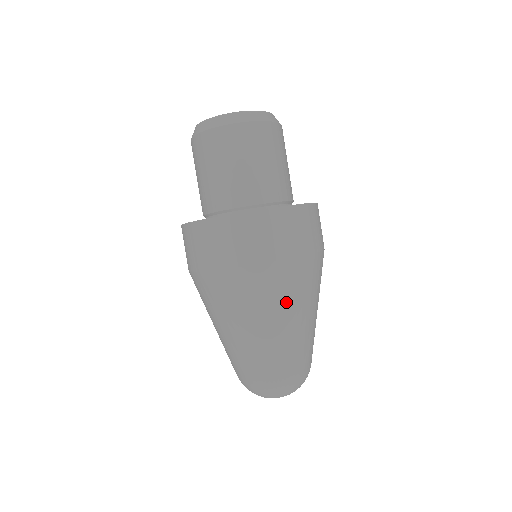
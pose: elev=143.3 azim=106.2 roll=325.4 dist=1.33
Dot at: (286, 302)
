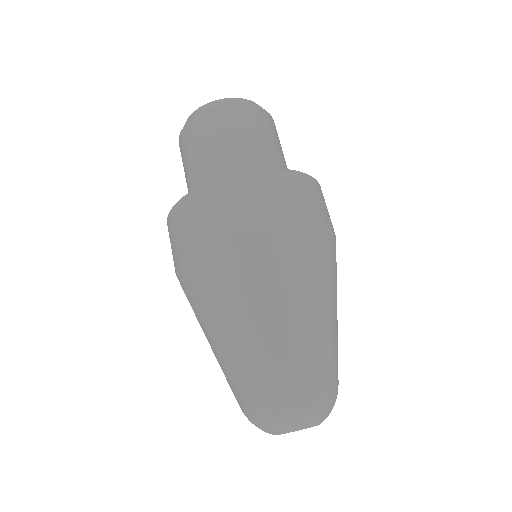
Dot at: (294, 279)
